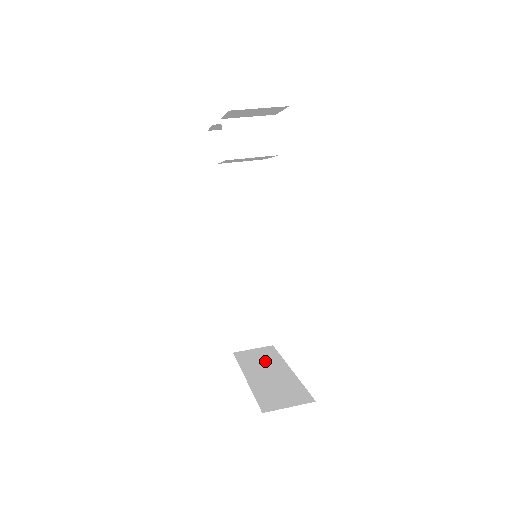
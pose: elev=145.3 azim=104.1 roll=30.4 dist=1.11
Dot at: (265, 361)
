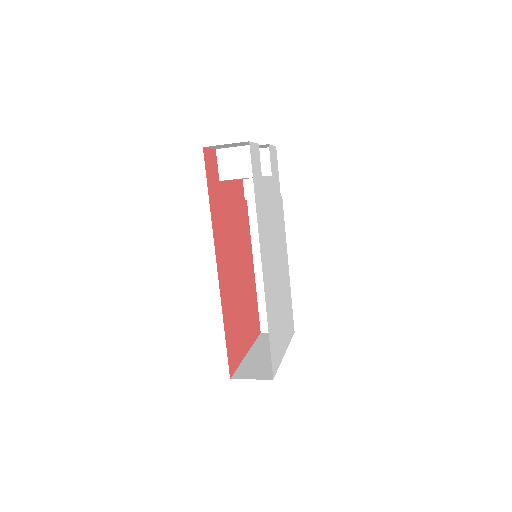
Dot at: occluded
